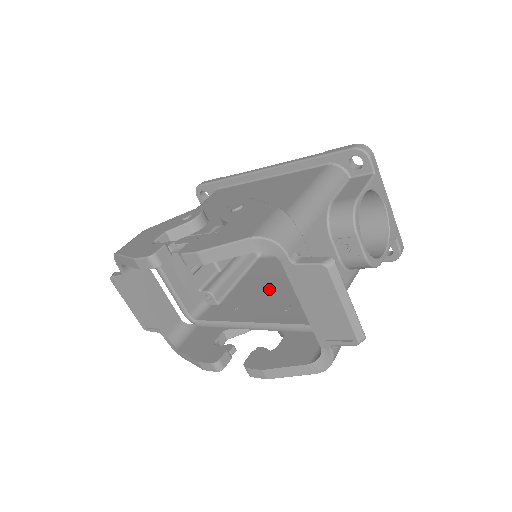
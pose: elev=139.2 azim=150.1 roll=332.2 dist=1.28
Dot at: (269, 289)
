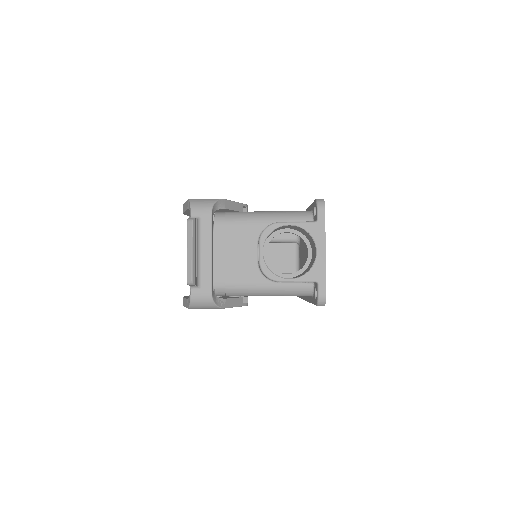
Dot at: occluded
